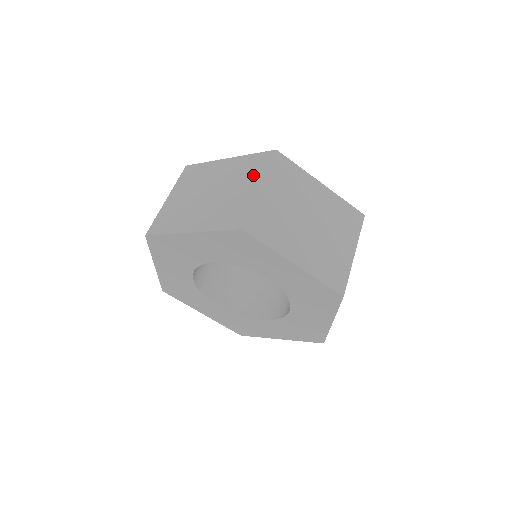
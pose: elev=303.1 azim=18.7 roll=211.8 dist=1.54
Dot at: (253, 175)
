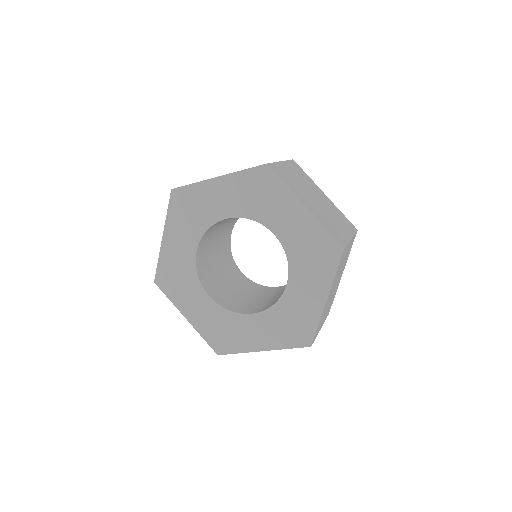
Dot at: occluded
